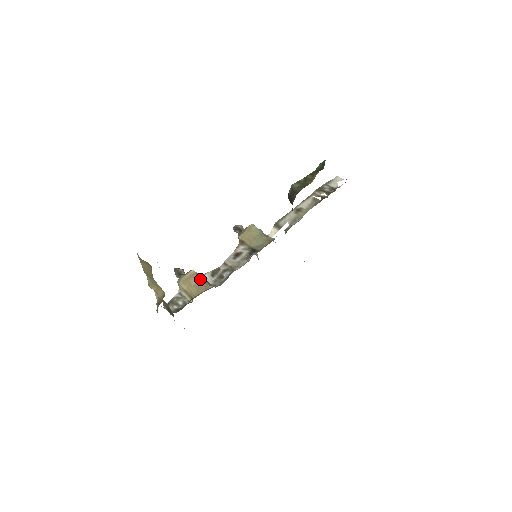
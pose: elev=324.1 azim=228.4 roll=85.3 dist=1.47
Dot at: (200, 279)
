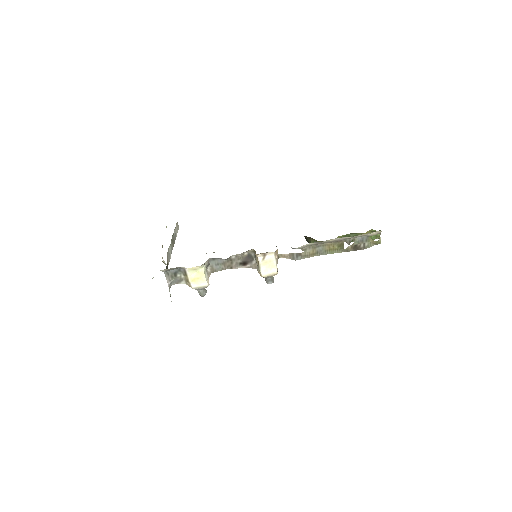
Dot at: occluded
